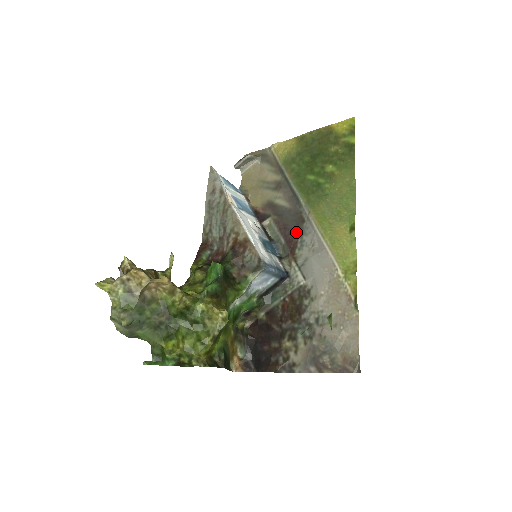
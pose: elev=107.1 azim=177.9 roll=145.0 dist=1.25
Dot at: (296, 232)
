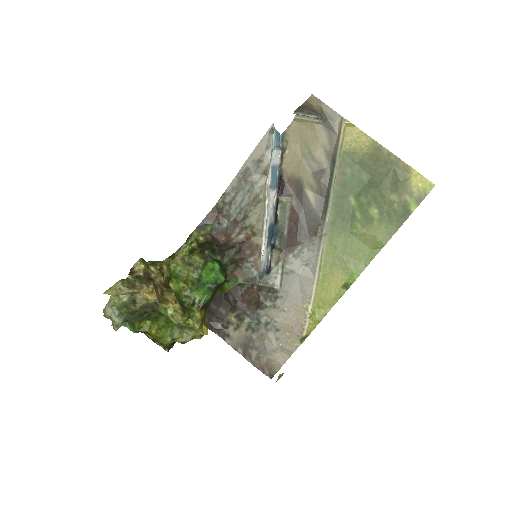
Dot at: (302, 238)
